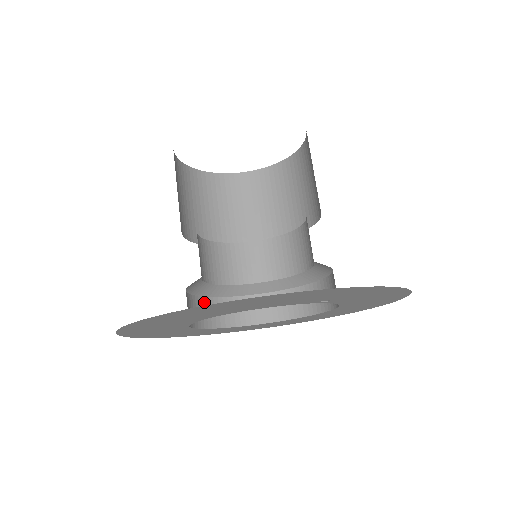
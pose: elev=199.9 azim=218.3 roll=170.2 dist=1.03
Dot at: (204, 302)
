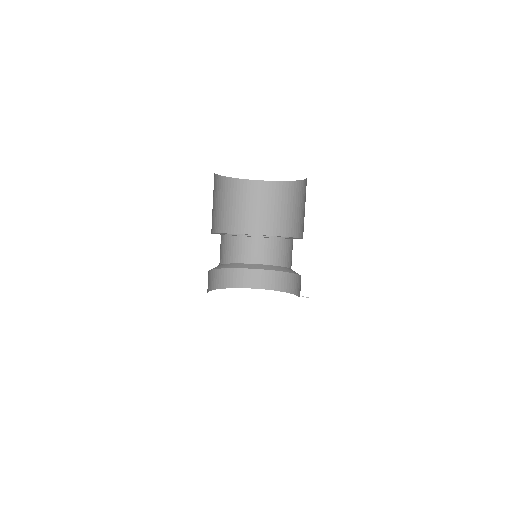
Dot at: occluded
